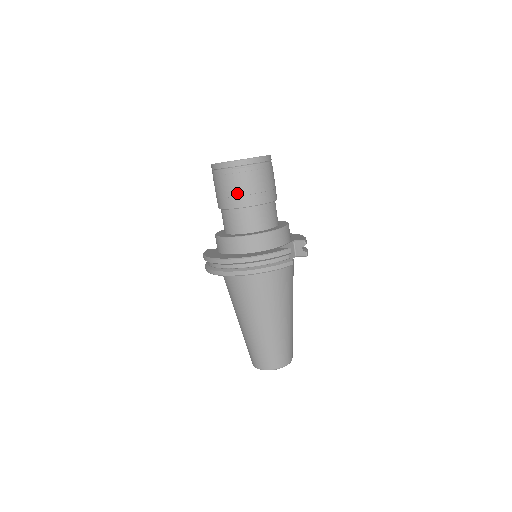
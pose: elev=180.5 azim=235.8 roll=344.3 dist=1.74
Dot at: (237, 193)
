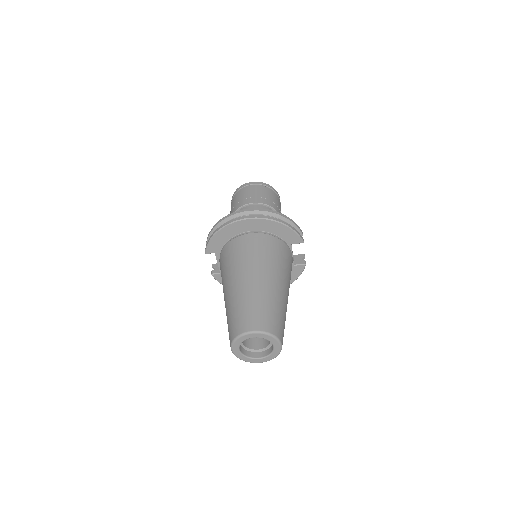
Dot at: (261, 196)
